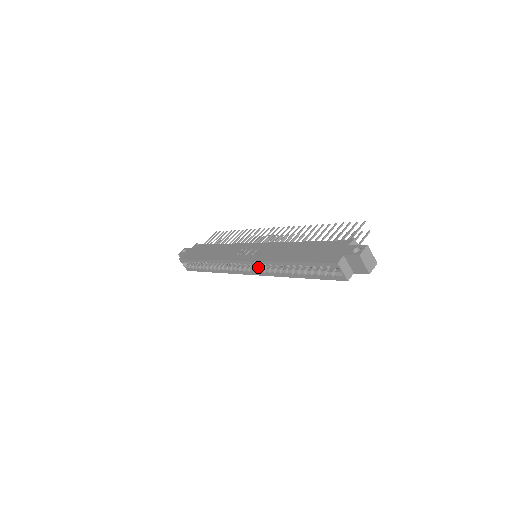
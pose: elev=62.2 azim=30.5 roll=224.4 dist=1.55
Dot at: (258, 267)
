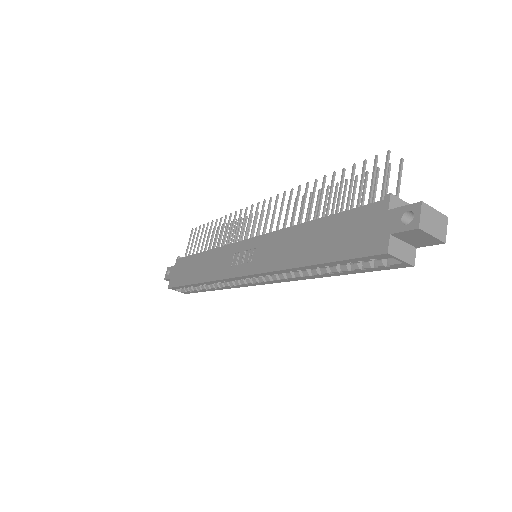
Dot at: occluded
